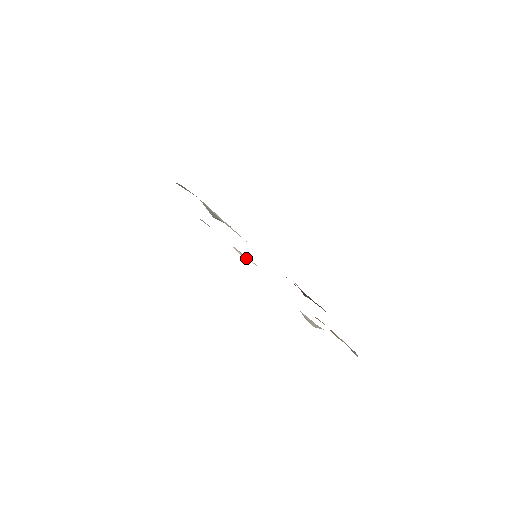
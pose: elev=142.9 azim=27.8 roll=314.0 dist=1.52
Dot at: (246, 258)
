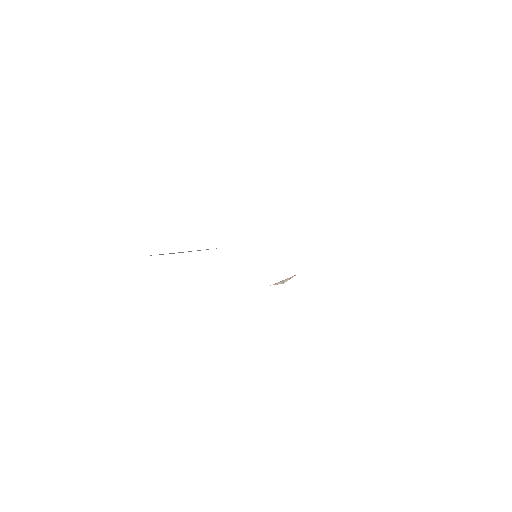
Dot at: (286, 280)
